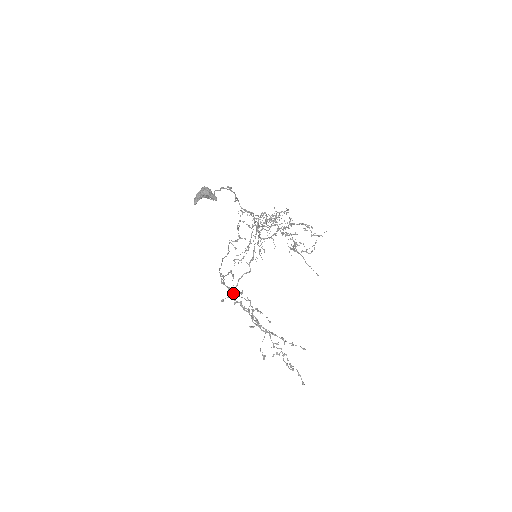
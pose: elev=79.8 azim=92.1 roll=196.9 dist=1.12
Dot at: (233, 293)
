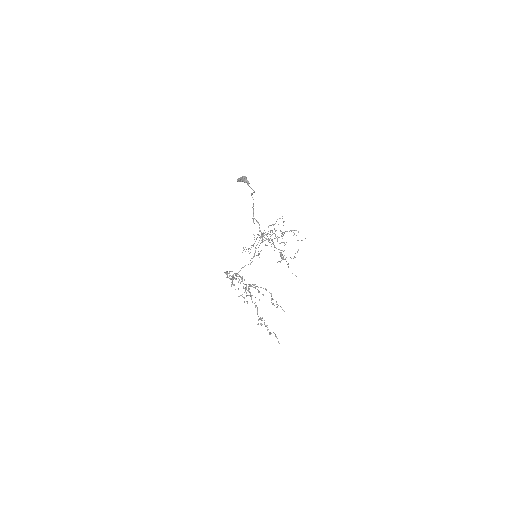
Dot at: occluded
